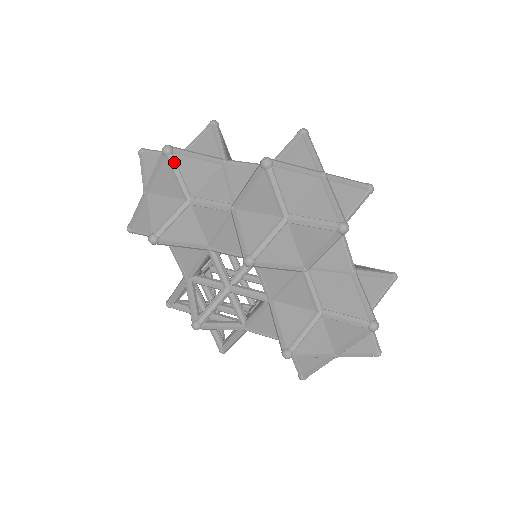
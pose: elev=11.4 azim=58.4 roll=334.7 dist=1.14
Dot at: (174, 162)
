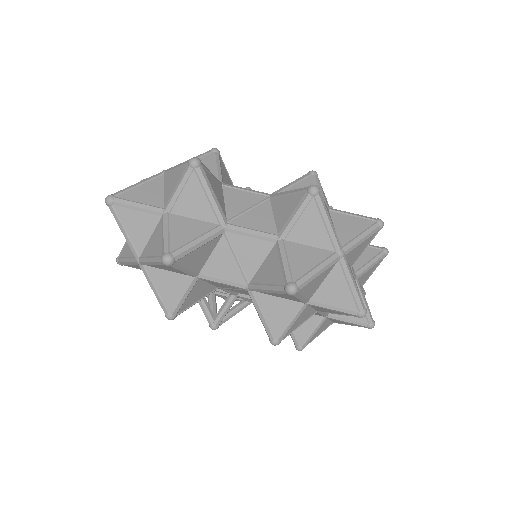
Dot at: (178, 266)
